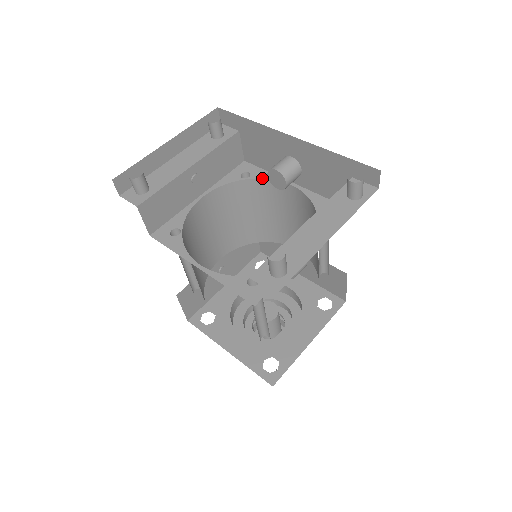
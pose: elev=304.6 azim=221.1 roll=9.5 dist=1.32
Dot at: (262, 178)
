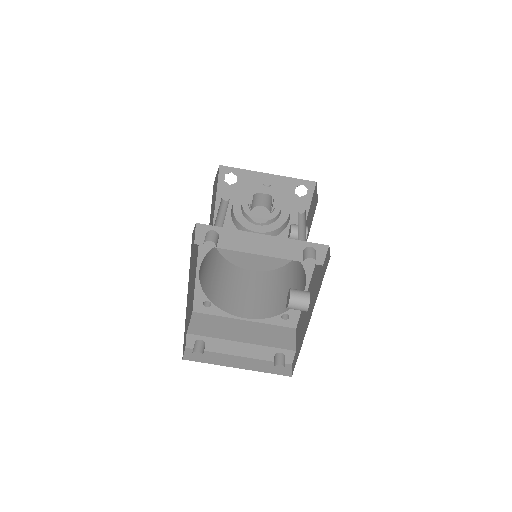
Dot at: (304, 268)
